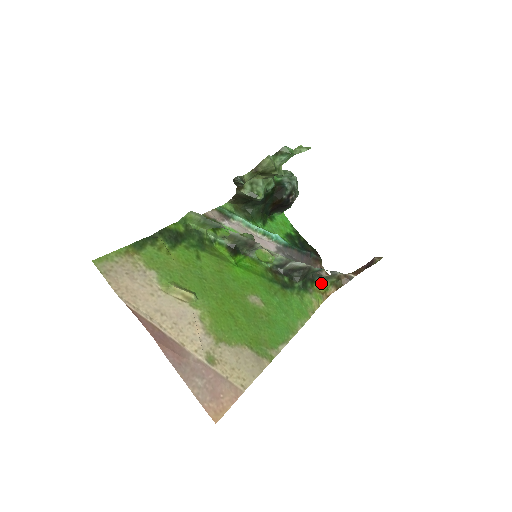
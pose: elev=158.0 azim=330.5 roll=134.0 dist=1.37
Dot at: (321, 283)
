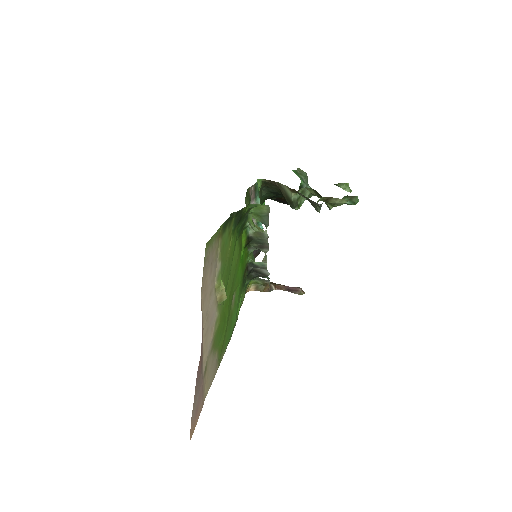
Dot at: (251, 280)
